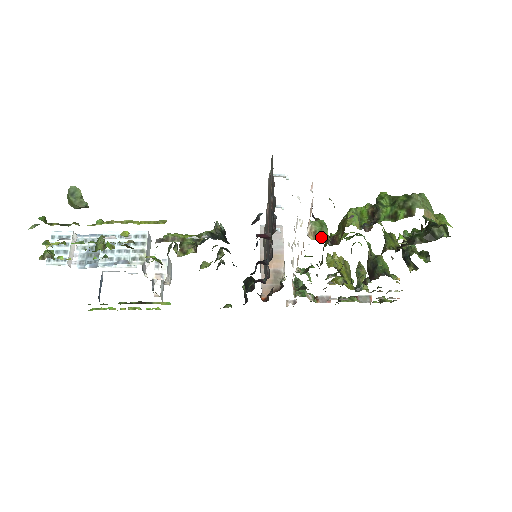
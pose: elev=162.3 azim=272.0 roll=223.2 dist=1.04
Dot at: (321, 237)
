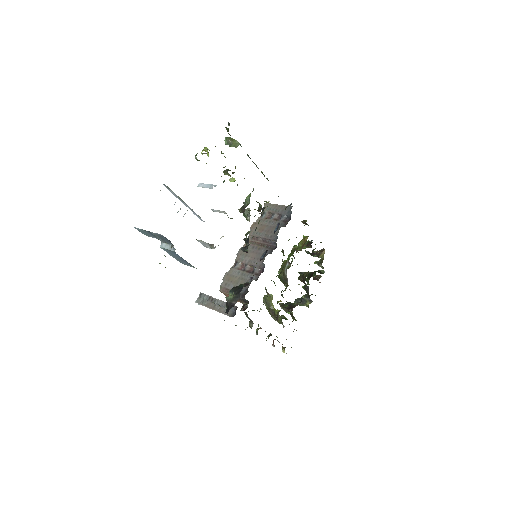
Dot at: occluded
